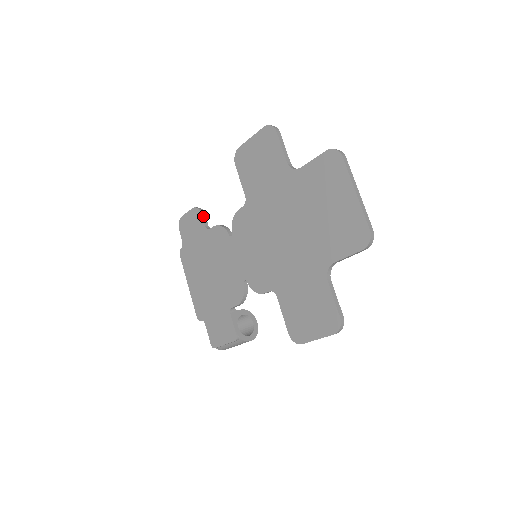
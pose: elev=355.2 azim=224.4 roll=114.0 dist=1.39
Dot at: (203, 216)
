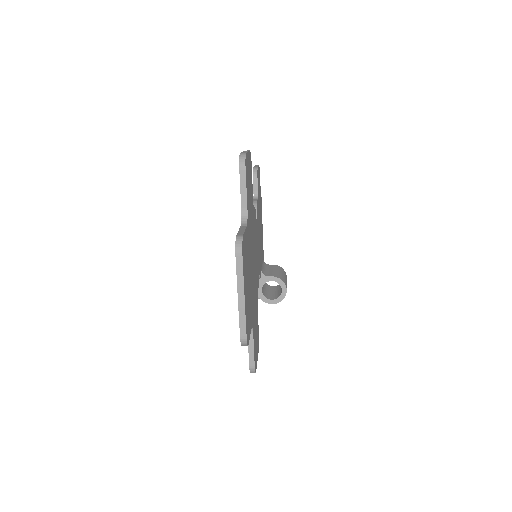
Dot at: (254, 182)
